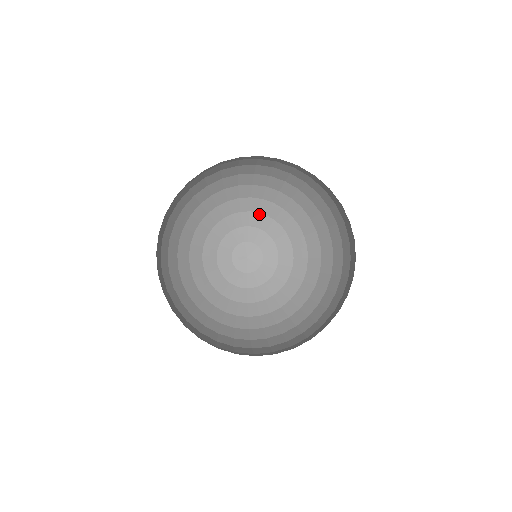
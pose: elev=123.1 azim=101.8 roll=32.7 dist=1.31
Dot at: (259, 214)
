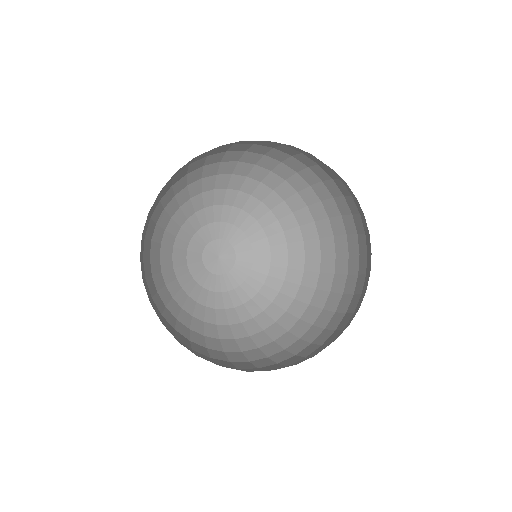
Dot at: (224, 206)
